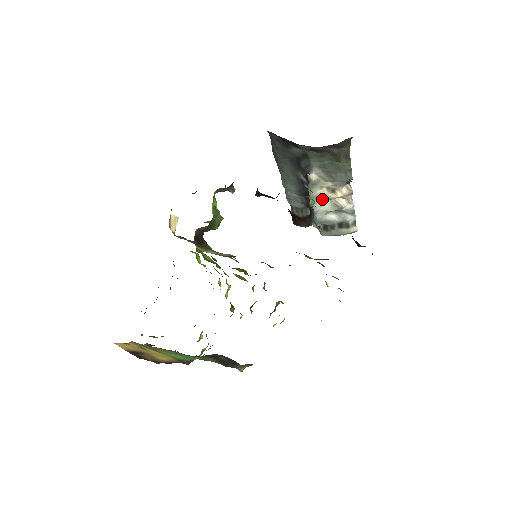
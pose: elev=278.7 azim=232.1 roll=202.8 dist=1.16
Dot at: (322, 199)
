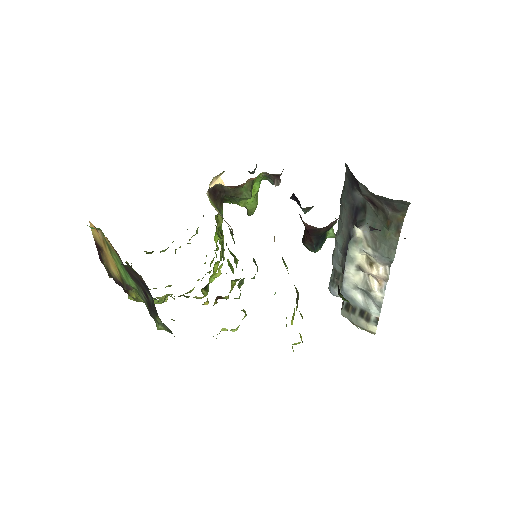
Dot at: (357, 267)
